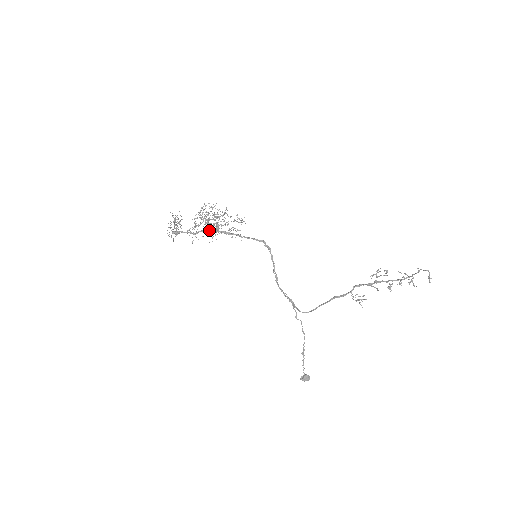
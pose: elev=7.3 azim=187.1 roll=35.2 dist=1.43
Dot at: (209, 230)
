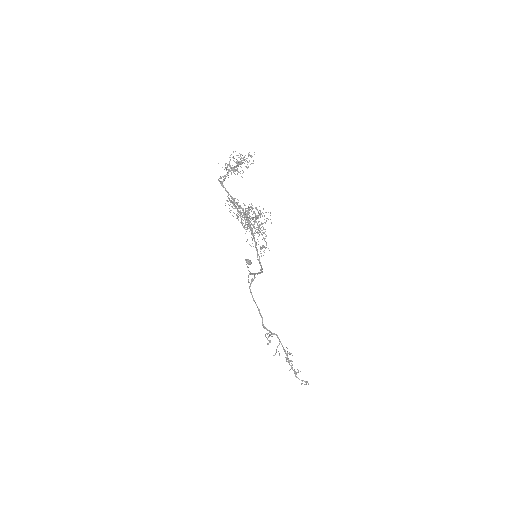
Dot at: (243, 215)
